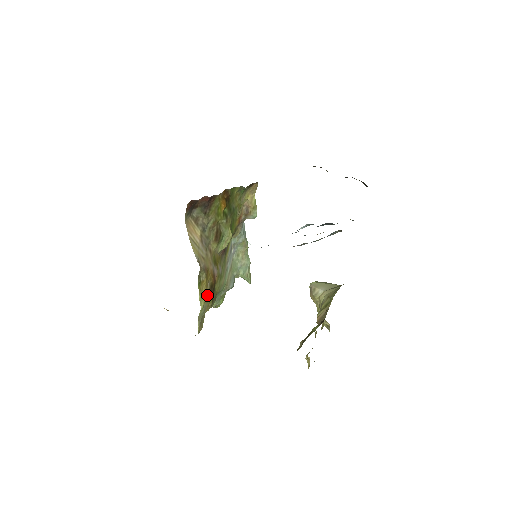
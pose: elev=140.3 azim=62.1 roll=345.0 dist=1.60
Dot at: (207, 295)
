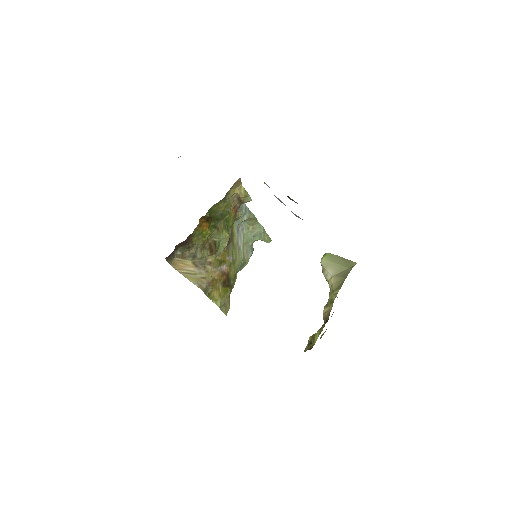
Dot at: (222, 293)
